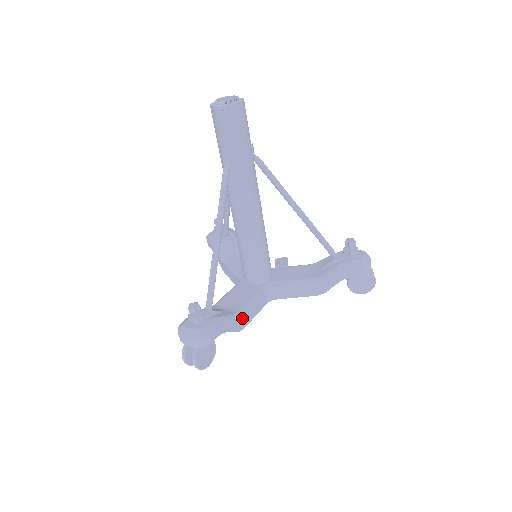
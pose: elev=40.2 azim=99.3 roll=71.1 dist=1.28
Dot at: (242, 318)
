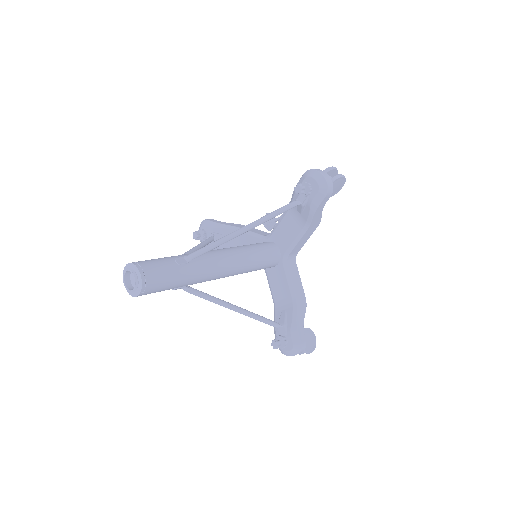
Dot at: (299, 300)
